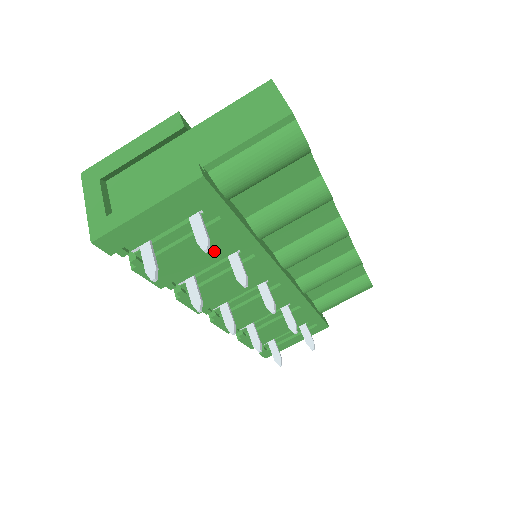
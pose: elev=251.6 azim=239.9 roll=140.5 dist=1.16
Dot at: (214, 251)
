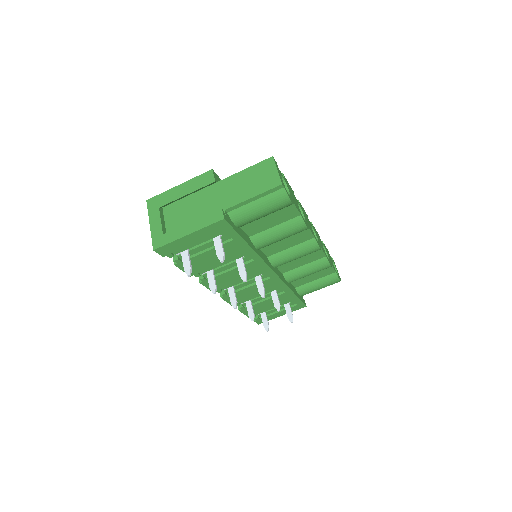
Dot at: (227, 257)
